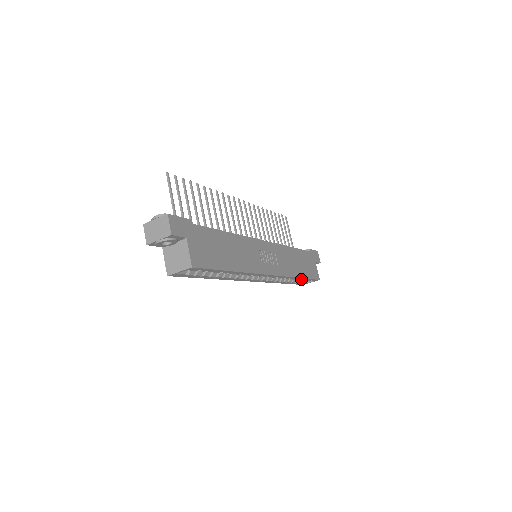
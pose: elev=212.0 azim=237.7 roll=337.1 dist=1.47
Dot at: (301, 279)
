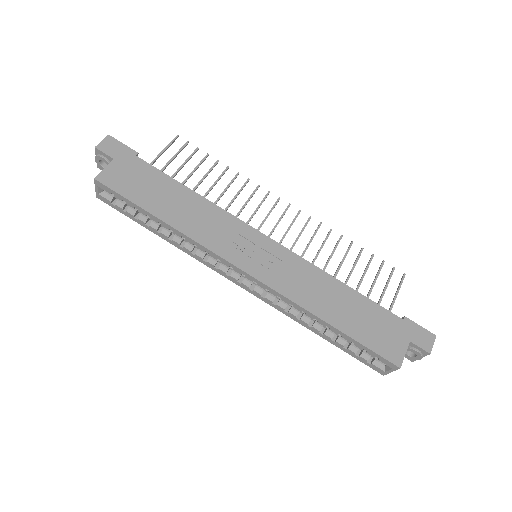
Dot at: (340, 334)
